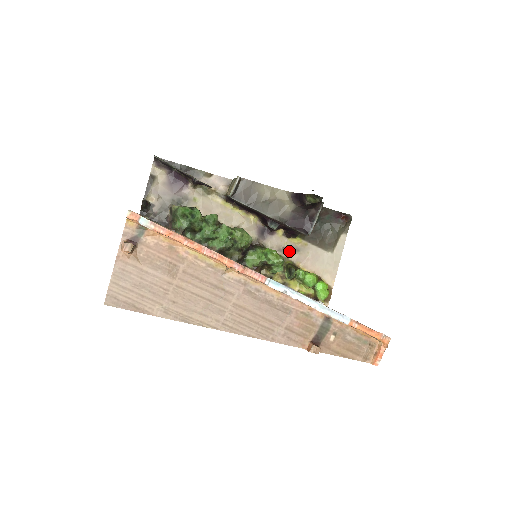
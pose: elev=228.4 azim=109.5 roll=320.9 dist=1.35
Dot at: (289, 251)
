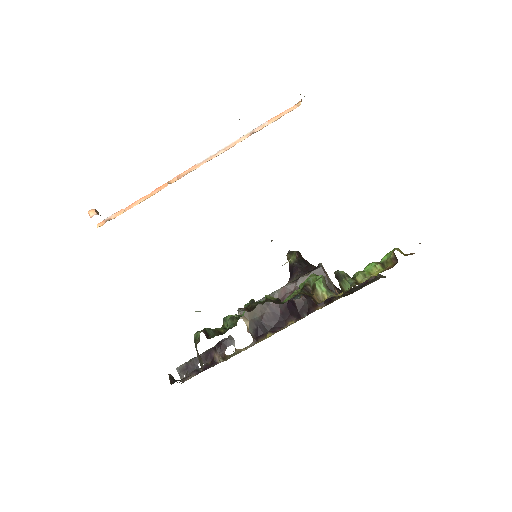
Dot at: occluded
